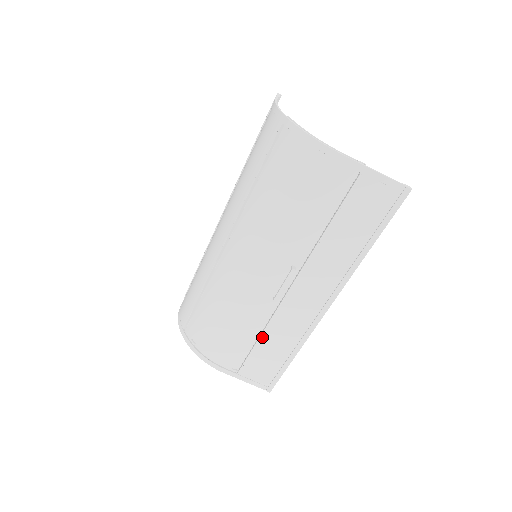
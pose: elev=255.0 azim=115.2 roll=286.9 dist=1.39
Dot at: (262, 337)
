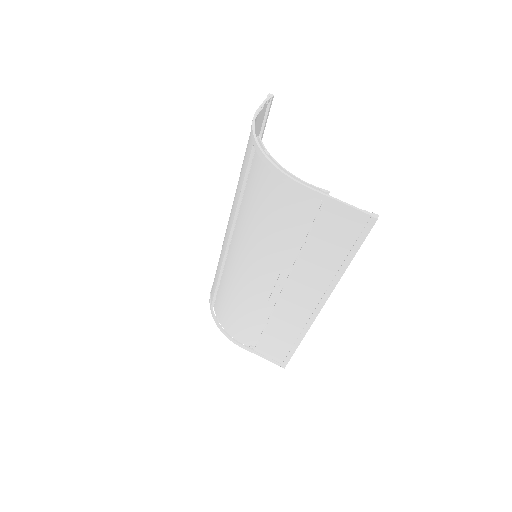
Dot at: (267, 326)
